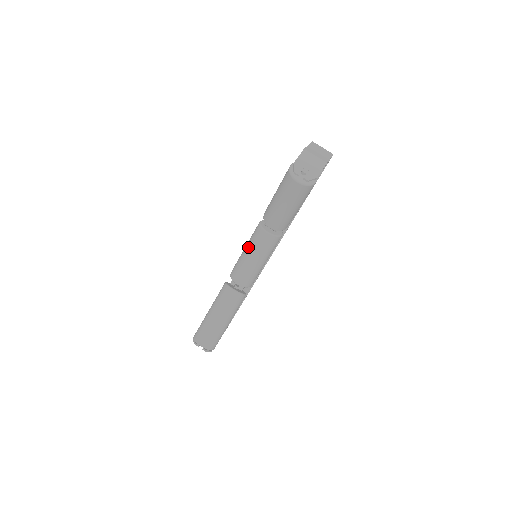
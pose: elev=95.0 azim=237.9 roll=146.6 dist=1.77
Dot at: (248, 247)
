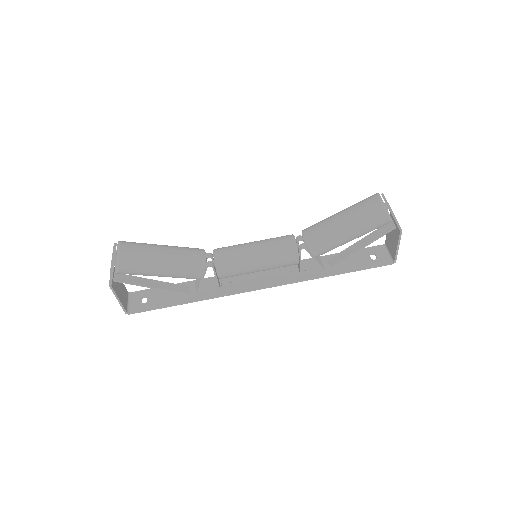
Dot at: occluded
